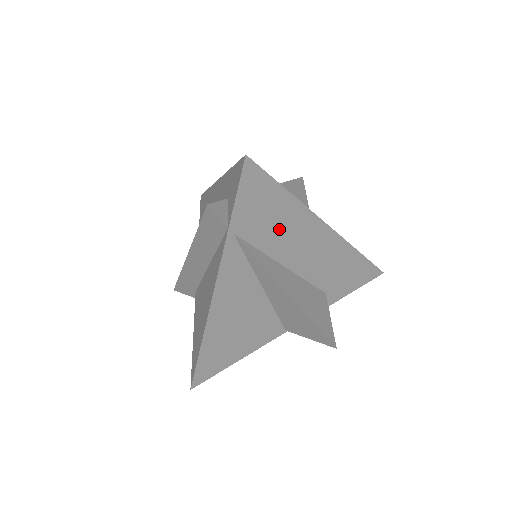
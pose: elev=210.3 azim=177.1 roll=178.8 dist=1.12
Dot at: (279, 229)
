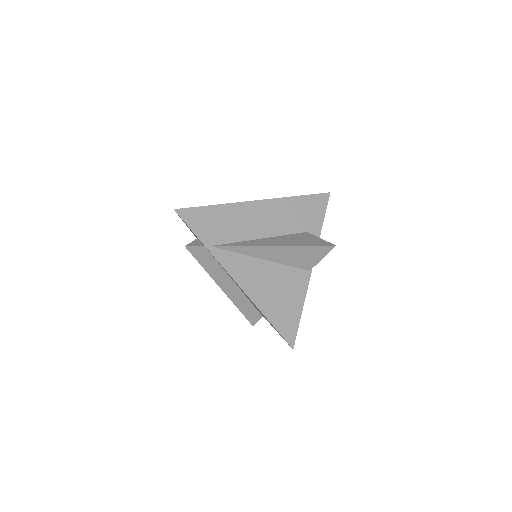
Dot at: (232, 225)
